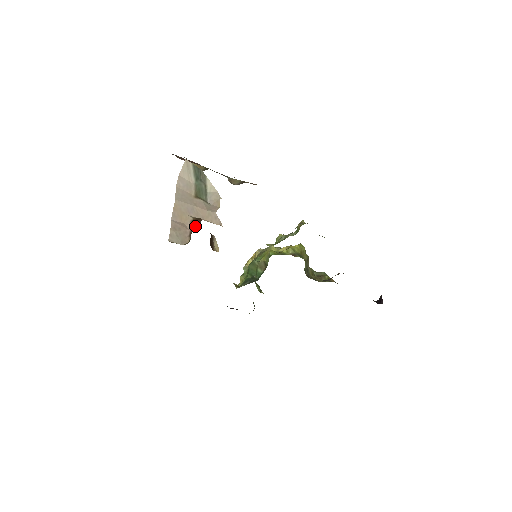
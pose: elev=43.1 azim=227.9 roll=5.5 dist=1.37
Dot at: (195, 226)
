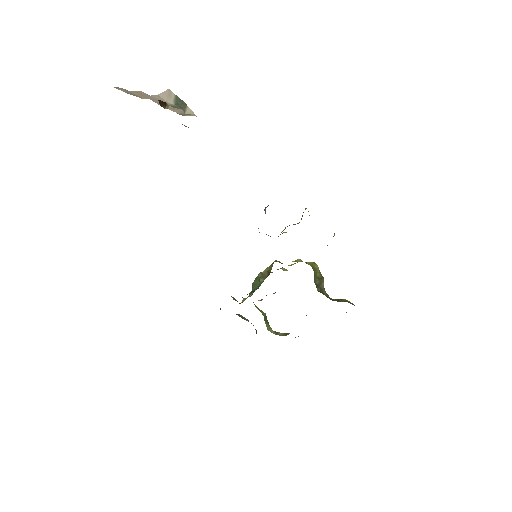
Dot at: occluded
